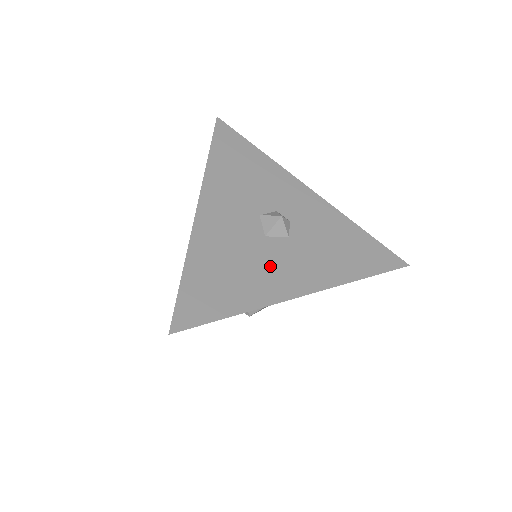
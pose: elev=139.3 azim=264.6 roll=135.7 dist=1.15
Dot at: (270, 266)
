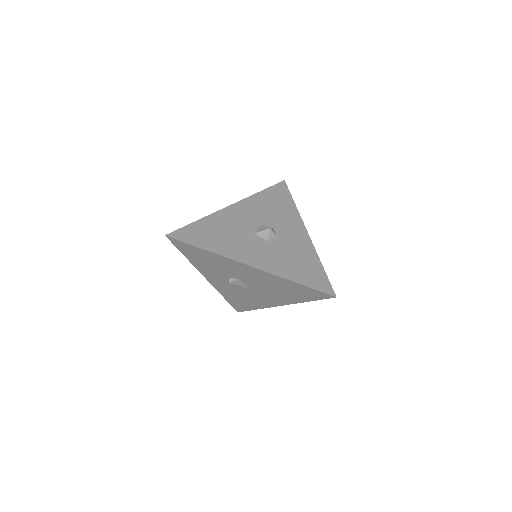
Dot at: (243, 244)
